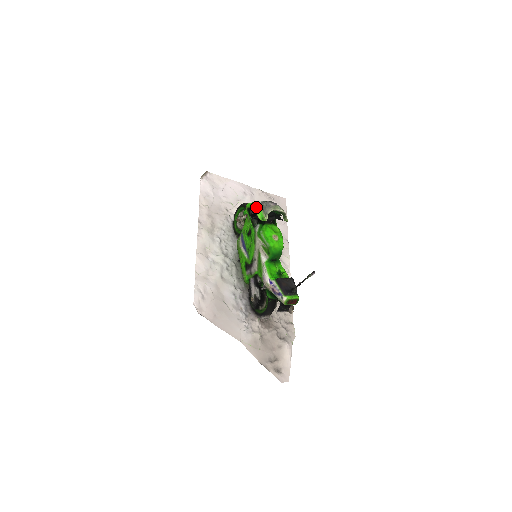
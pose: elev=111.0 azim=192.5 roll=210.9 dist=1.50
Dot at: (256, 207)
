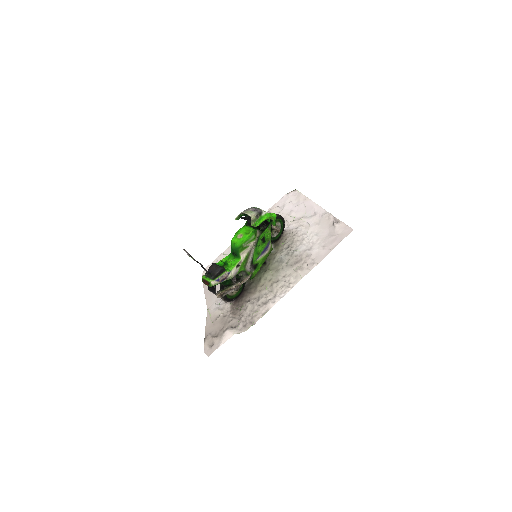
Dot at: occluded
